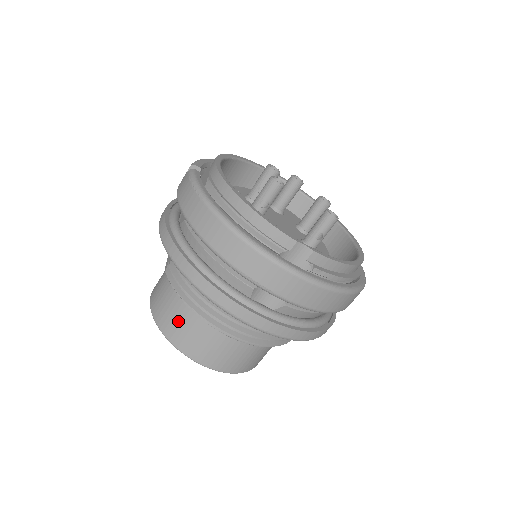
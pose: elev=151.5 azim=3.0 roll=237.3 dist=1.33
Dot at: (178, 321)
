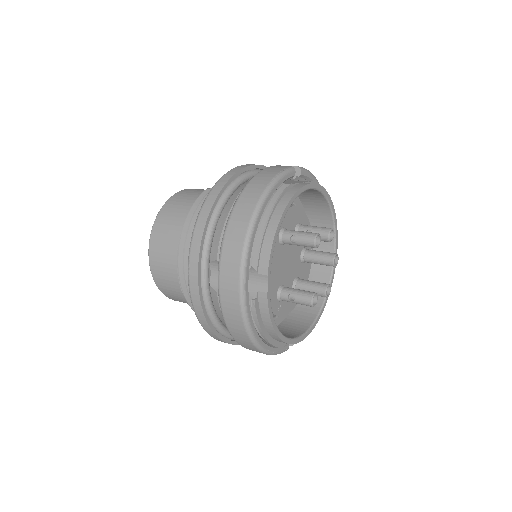
Dot at: (173, 217)
